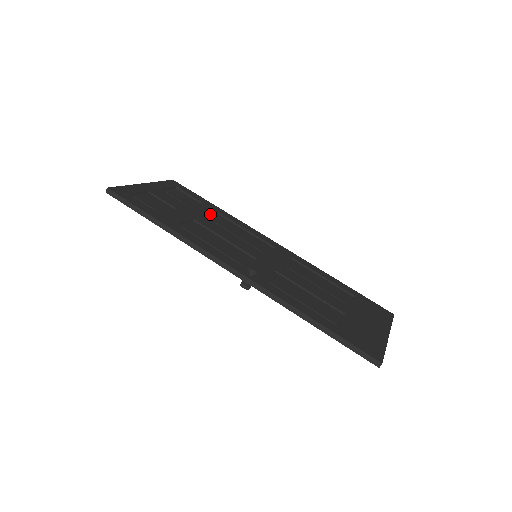
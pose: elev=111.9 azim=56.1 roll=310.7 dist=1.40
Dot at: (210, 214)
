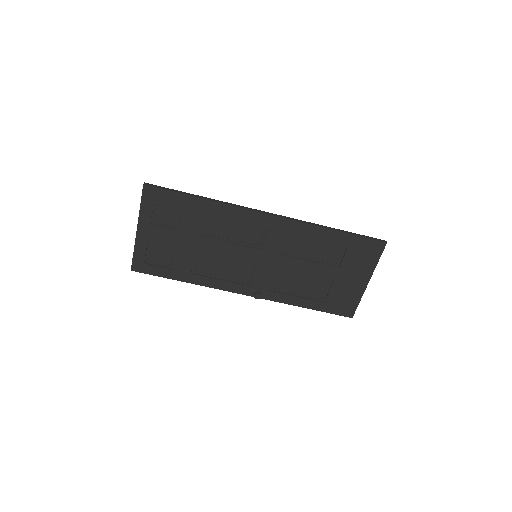
Dot at: (201, 224)
